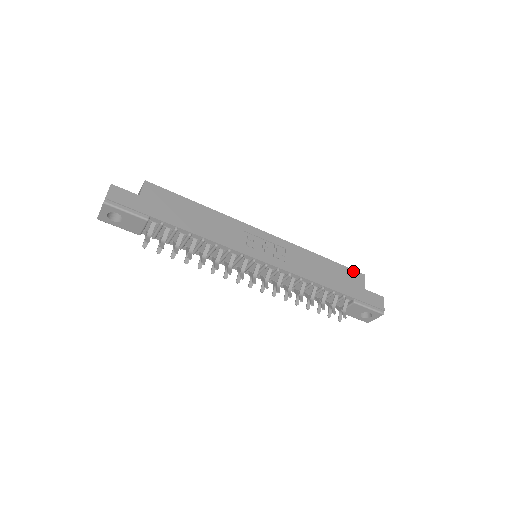
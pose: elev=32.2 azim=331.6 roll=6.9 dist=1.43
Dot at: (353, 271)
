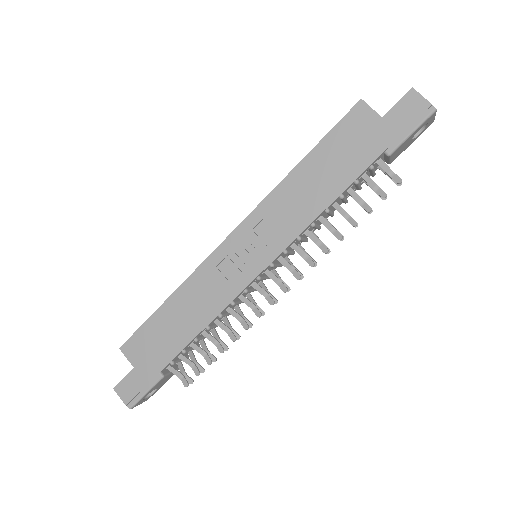
Dot at: (345, 119)
